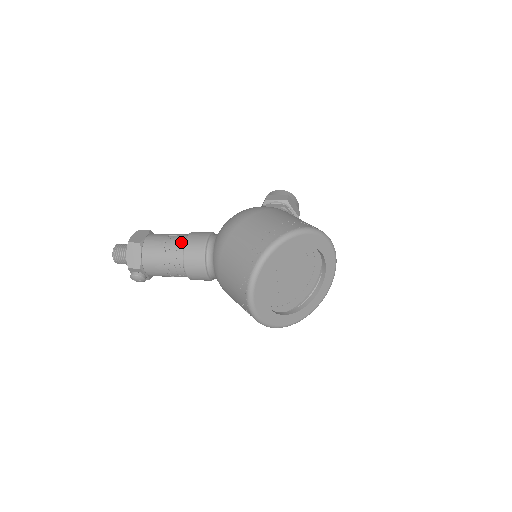
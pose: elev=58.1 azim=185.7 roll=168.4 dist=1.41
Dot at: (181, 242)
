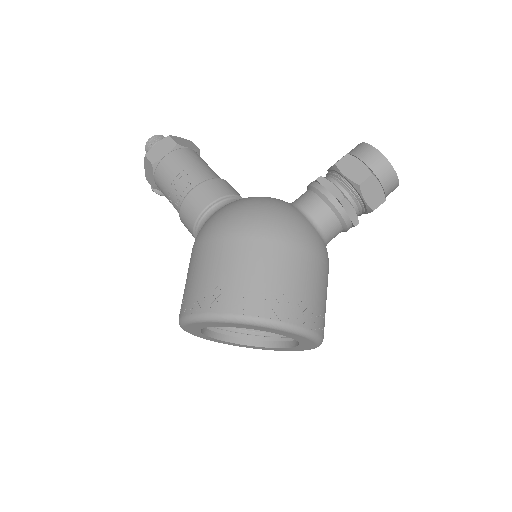
Dot at: (184, 192)
